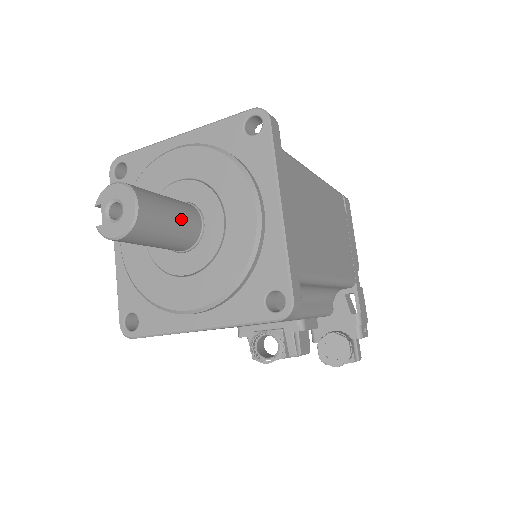
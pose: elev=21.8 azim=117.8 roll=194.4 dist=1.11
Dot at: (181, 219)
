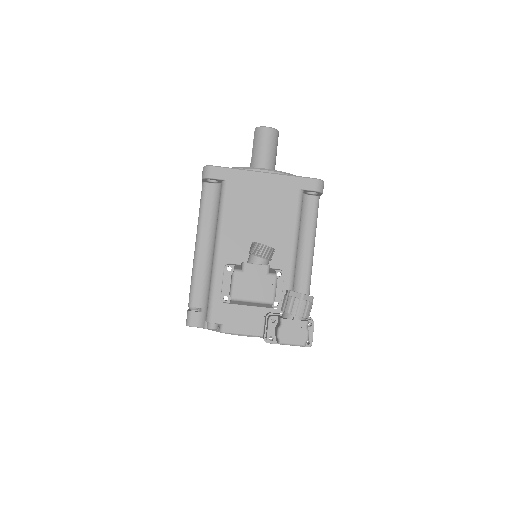
Dot at: occluded
